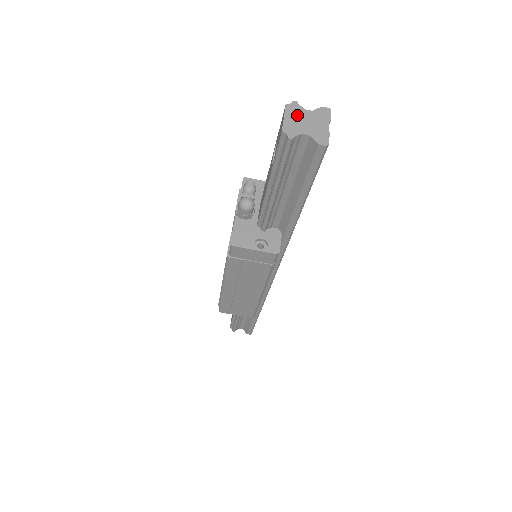
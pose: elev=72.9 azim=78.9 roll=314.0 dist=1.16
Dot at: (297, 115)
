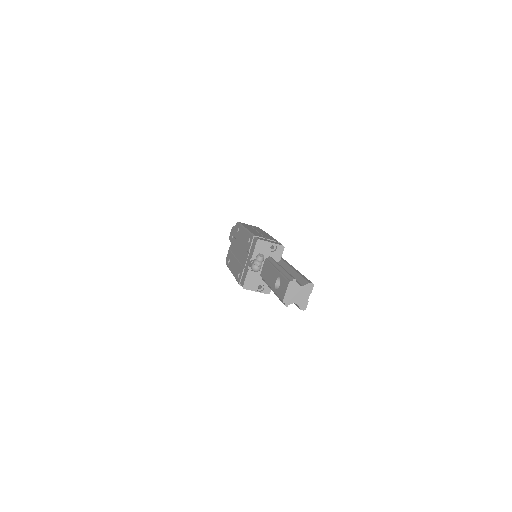
Dot at: (294, 290)
